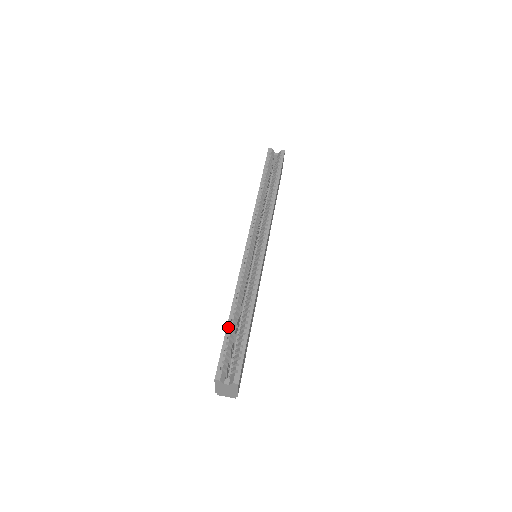
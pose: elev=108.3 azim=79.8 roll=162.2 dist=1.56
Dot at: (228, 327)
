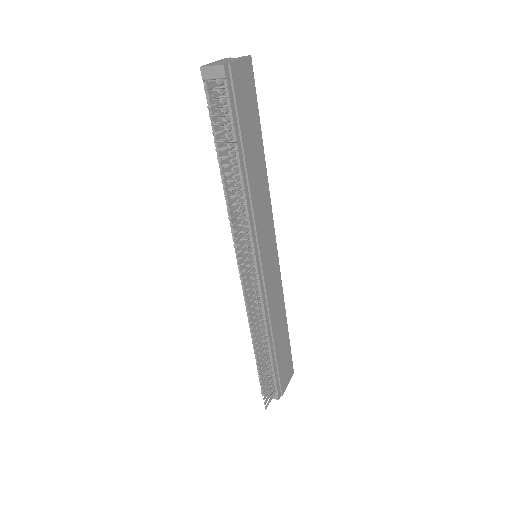
Dot at: occluded
